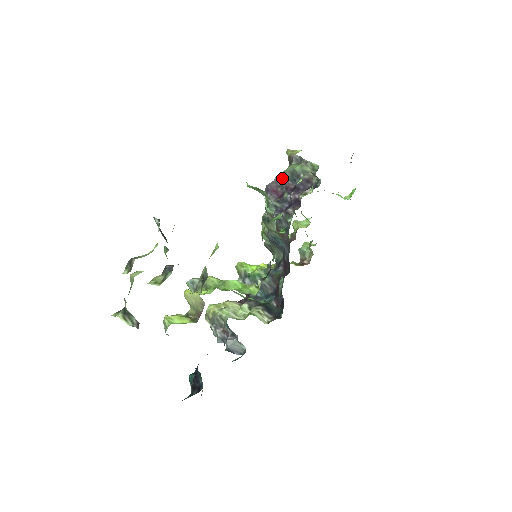
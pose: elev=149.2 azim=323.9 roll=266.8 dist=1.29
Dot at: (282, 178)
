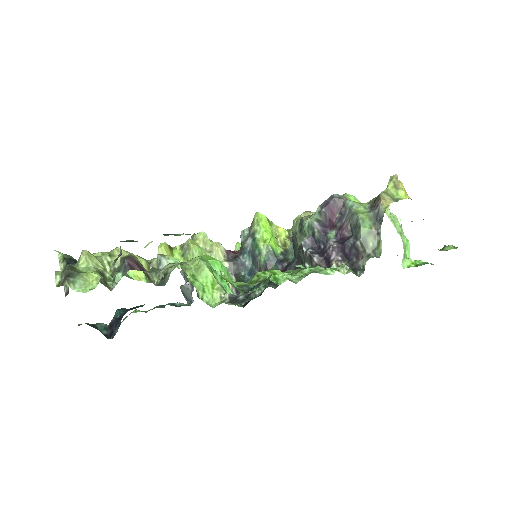
Dot at: (349, 211)
